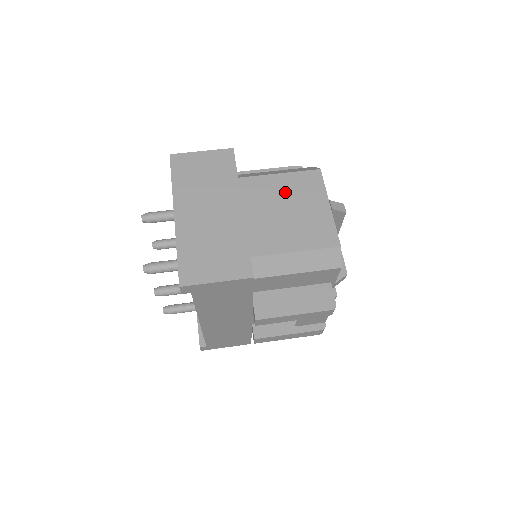
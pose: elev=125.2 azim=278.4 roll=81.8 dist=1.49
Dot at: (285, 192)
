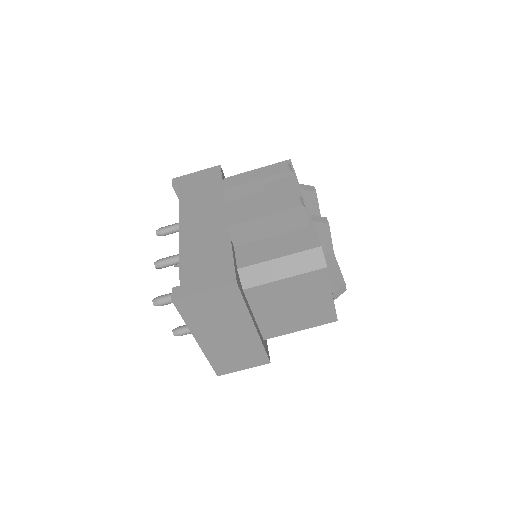
Dot at: (291, 293)
